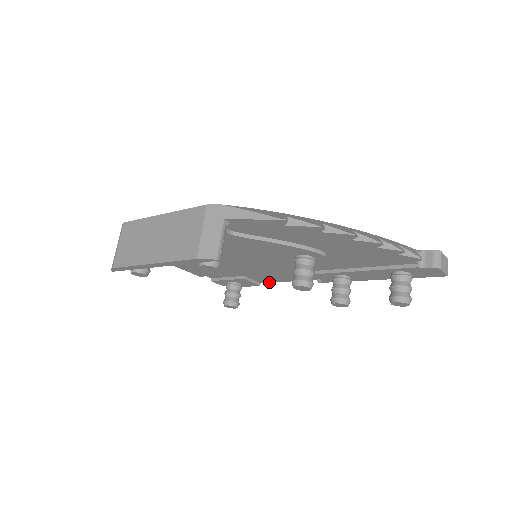
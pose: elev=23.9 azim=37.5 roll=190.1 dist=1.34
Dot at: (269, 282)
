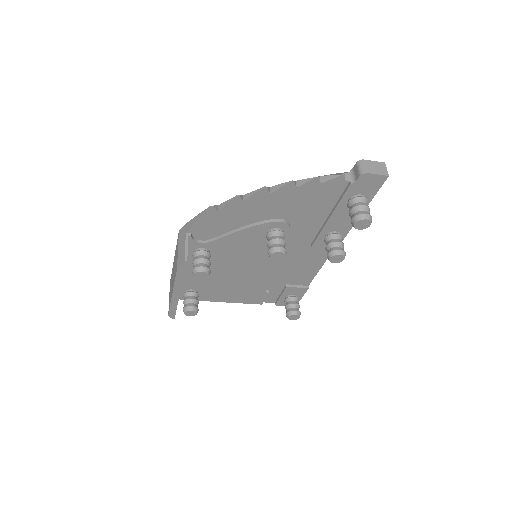
Dot at: (311, 281)
